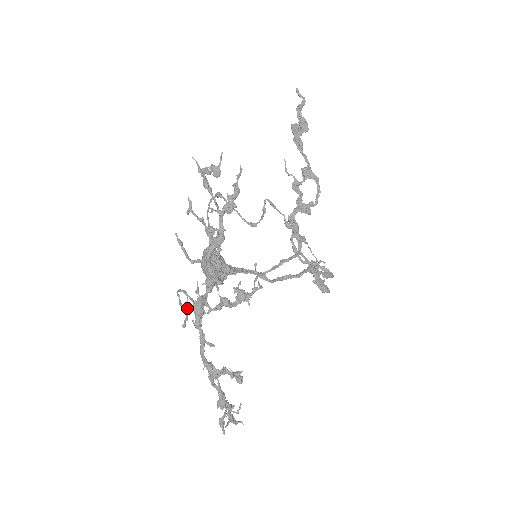
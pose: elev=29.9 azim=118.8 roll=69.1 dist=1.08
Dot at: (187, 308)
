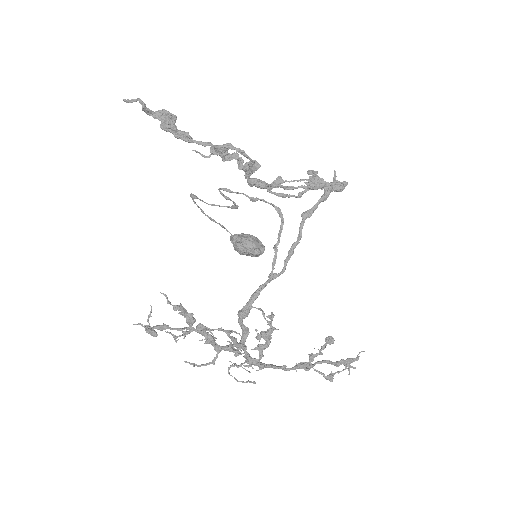
Dot at: occluded
